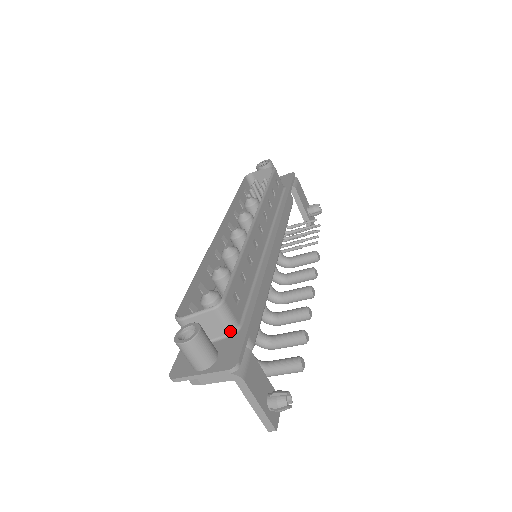
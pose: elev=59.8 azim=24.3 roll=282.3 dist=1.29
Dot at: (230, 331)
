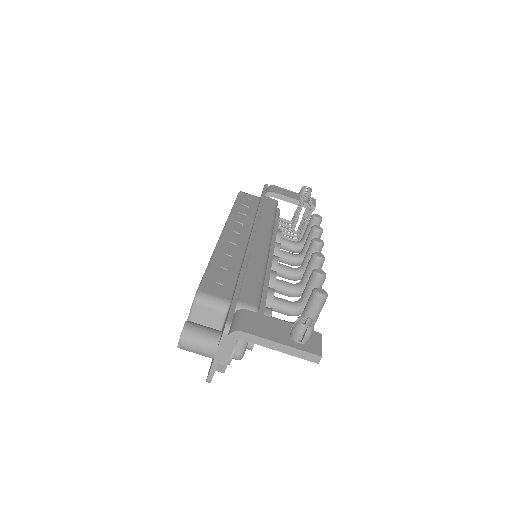
Dot at: (224, 310)
